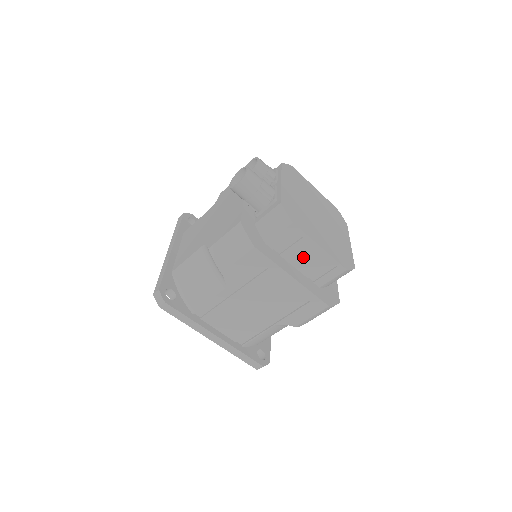
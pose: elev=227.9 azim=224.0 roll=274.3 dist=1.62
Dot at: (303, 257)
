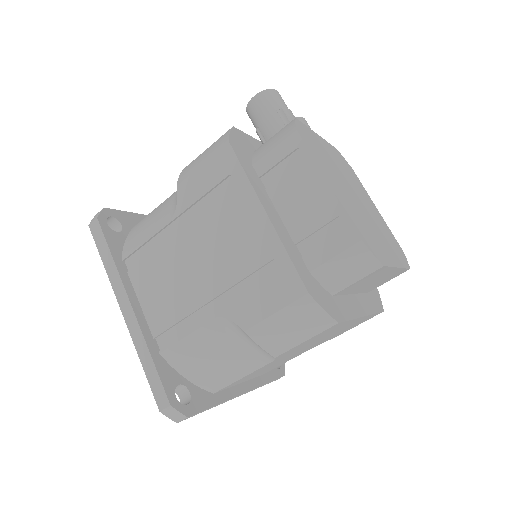
Dot at: (297, 199)
